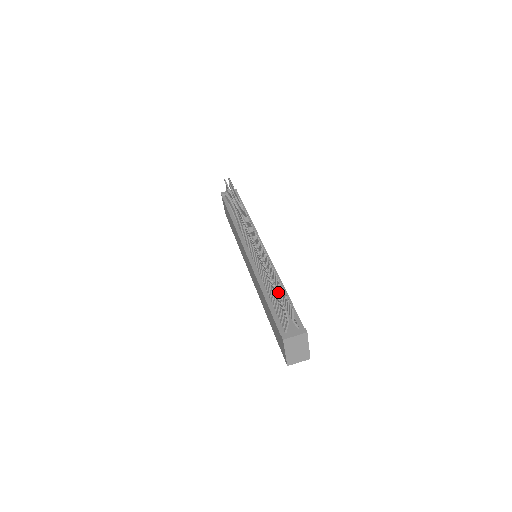
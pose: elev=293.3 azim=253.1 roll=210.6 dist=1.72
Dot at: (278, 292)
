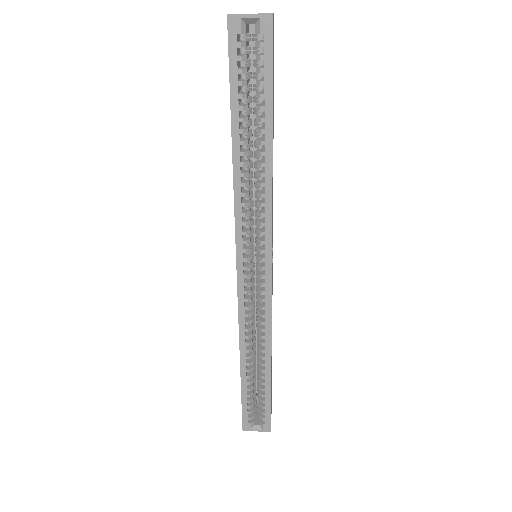
Dot at: occluded
